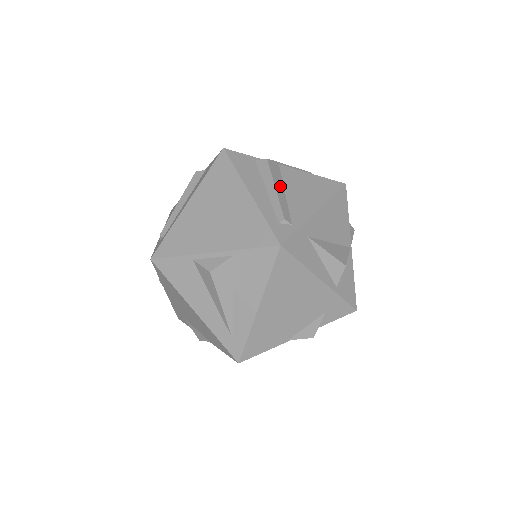
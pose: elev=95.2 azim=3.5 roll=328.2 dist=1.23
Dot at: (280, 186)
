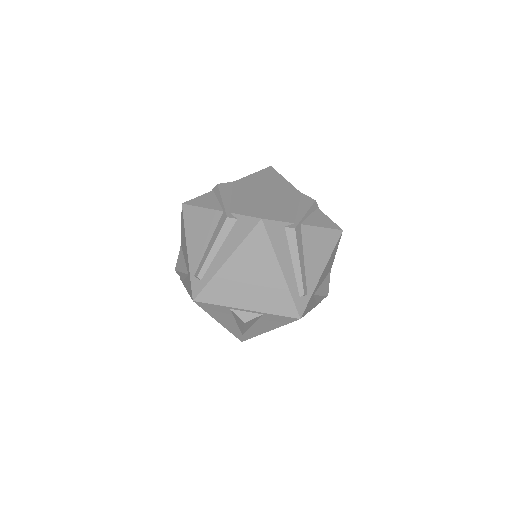
Dot at: (302, 256)
